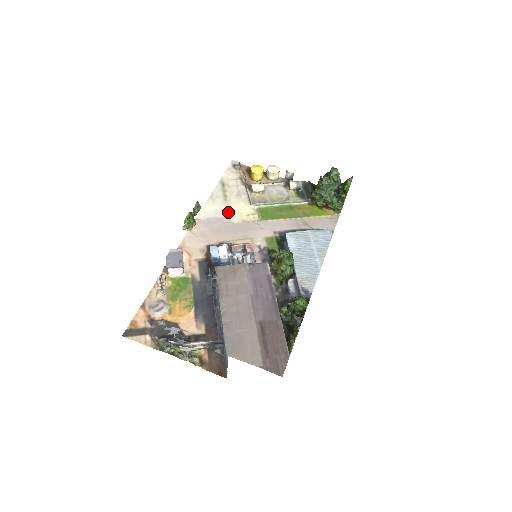
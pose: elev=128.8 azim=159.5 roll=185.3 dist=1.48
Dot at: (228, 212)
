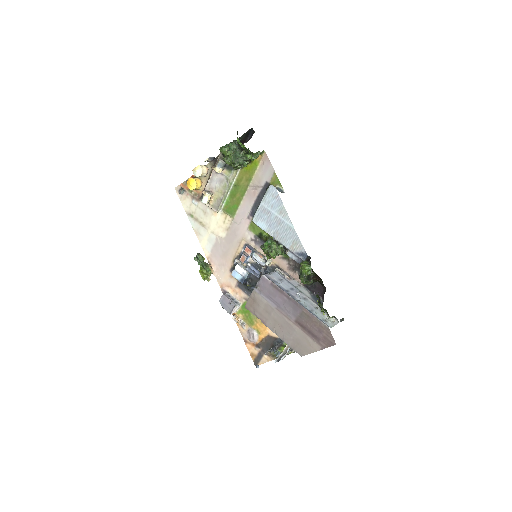
Dot at: (214, 234)
